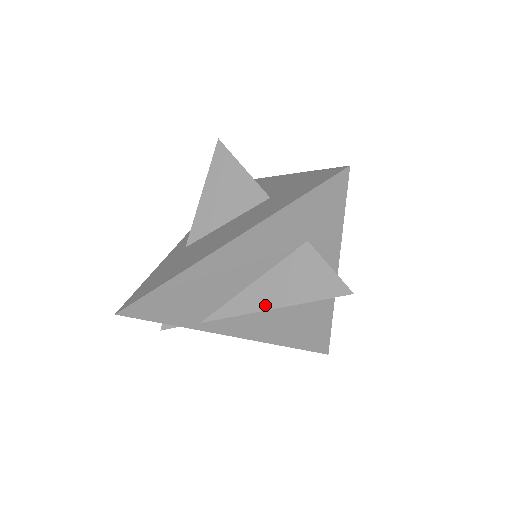
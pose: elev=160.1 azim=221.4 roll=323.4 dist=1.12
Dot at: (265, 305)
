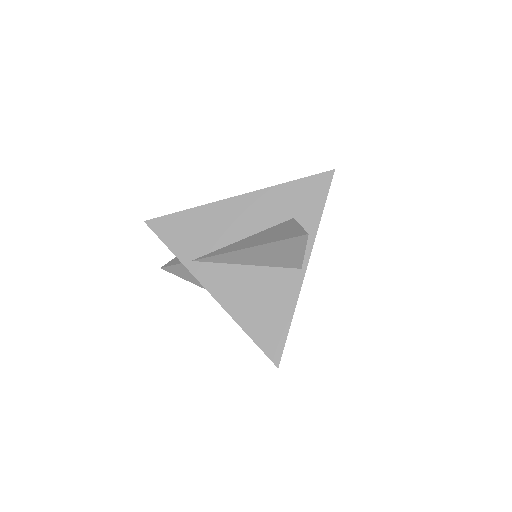
Dot at: (244, 247)
